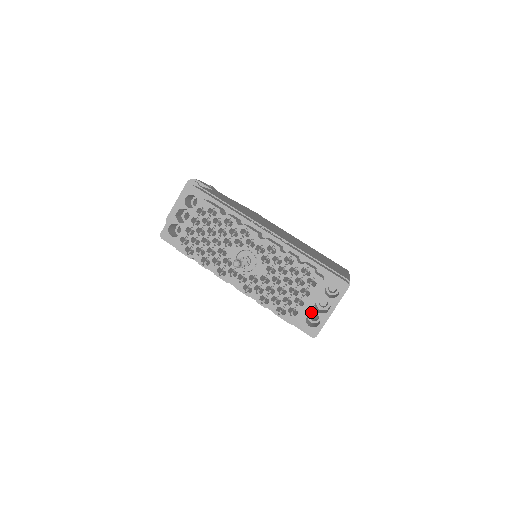
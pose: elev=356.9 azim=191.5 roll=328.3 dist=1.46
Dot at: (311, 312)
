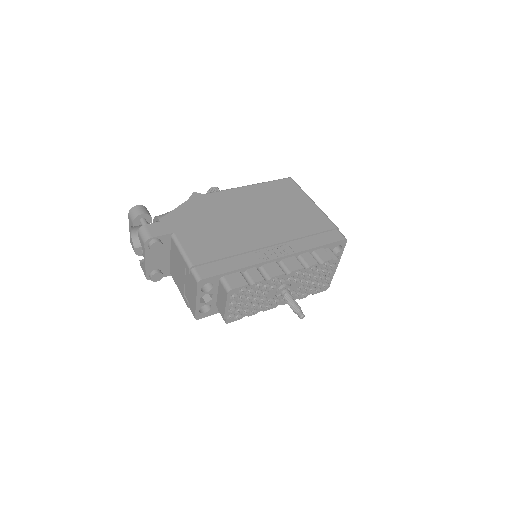
Dot at: occluded
